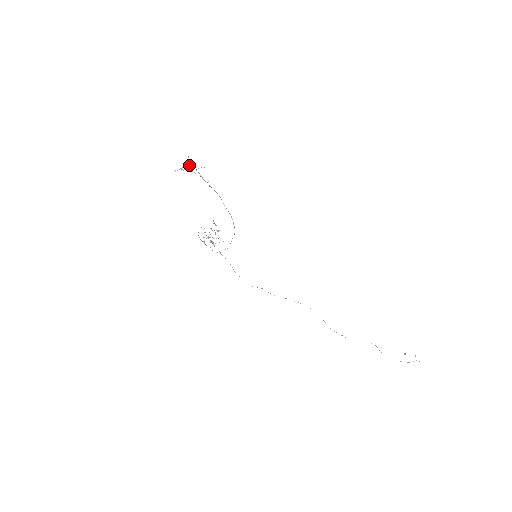
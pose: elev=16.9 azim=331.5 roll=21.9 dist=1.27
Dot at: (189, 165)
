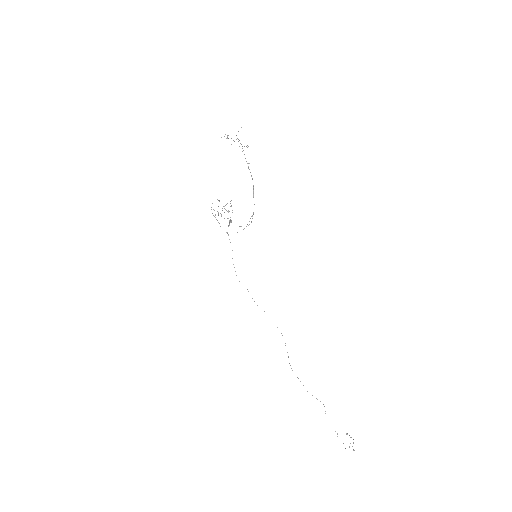
Dot at: (237, 138)
